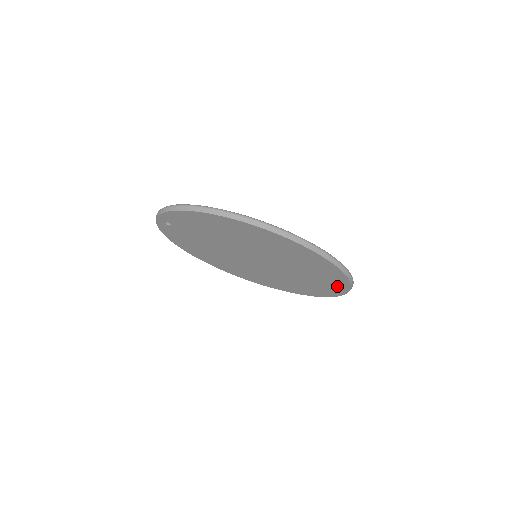
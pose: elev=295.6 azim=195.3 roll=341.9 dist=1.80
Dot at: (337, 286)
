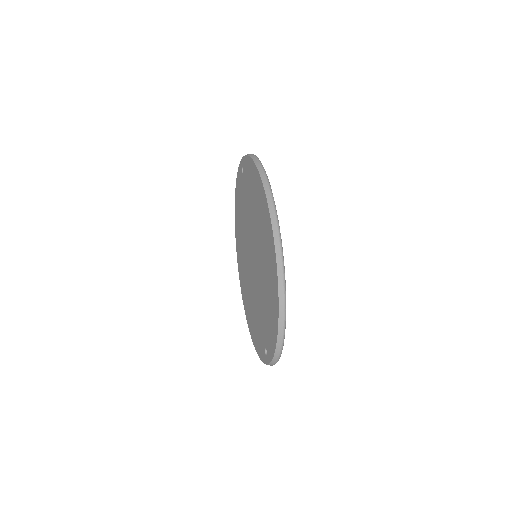
Dot at: (268, 346)
